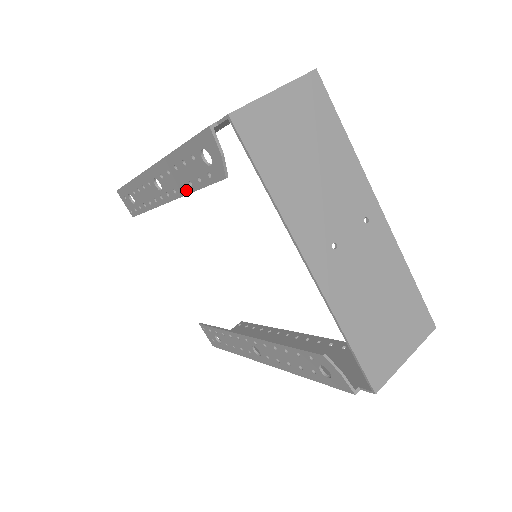
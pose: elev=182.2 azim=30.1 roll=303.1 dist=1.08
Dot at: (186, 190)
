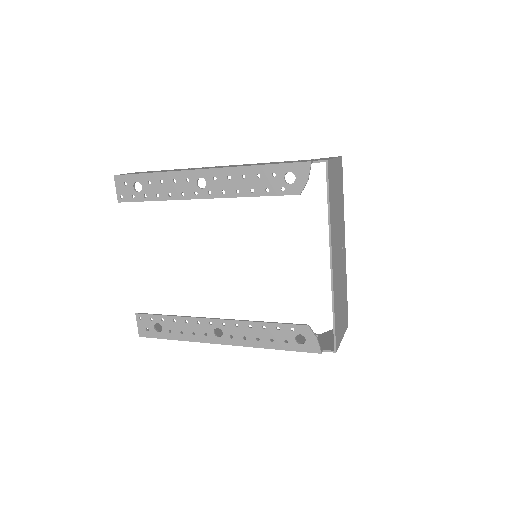
Dot at: (241, 194)
